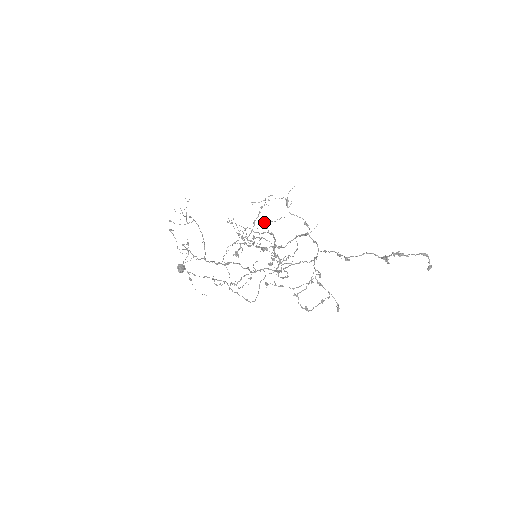
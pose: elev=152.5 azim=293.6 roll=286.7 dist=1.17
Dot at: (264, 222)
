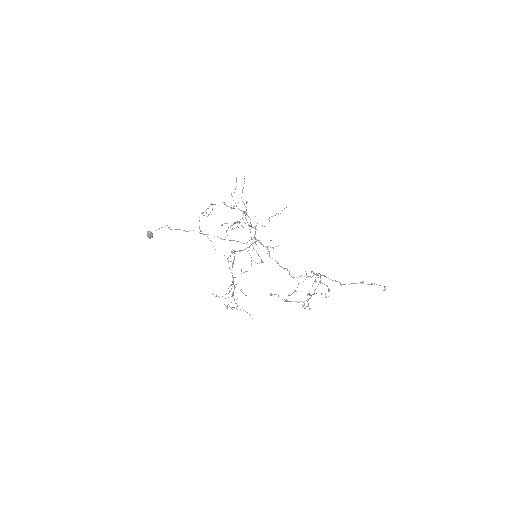
Dot at: (236, 206)
